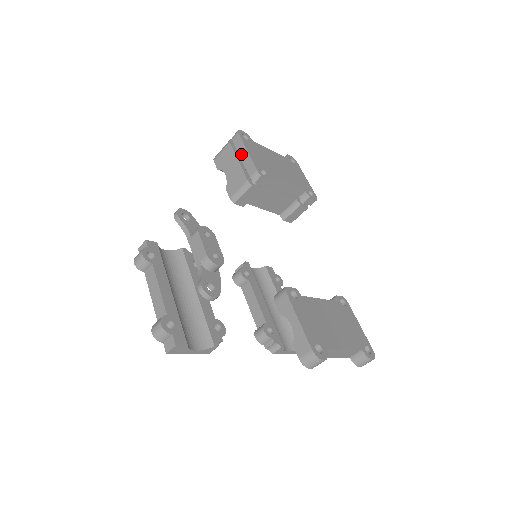
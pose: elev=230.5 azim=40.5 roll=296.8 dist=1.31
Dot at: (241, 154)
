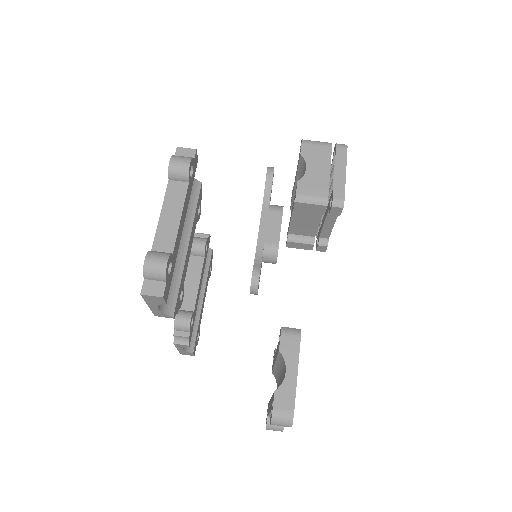
Dot at: (338, 169)
